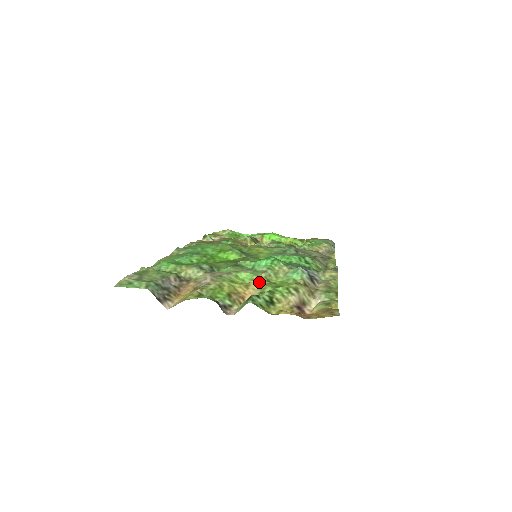
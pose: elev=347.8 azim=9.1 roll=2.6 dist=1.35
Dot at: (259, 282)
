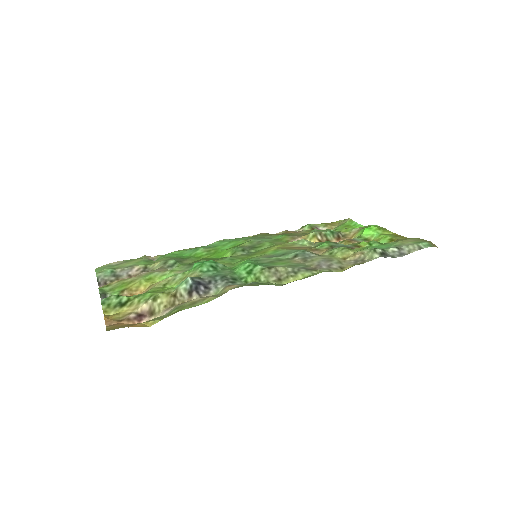
Dot at: (156, 284)
